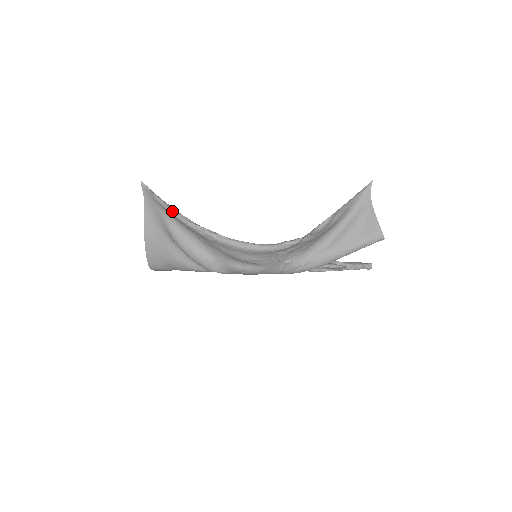
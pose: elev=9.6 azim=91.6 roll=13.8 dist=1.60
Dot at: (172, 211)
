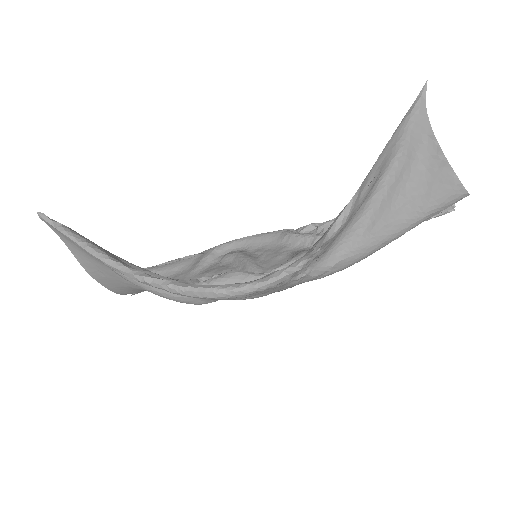
Dot at: (94, 256)
